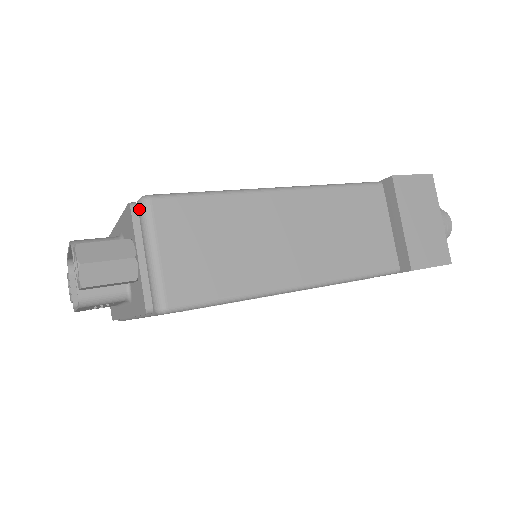
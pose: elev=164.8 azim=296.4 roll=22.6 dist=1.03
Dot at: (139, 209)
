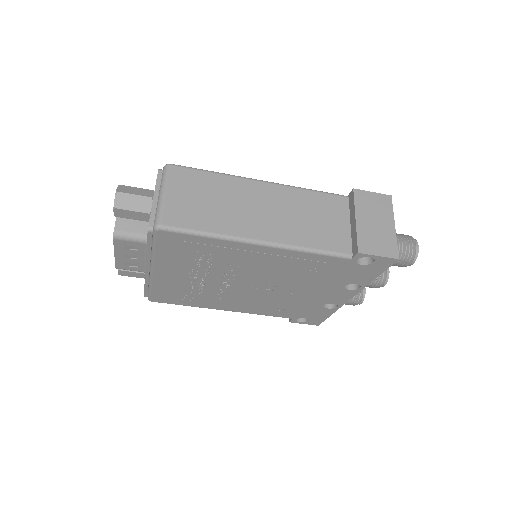
Dot at: (163, 171)
